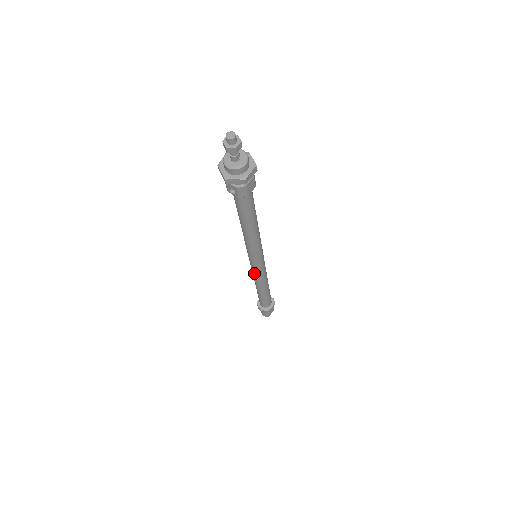
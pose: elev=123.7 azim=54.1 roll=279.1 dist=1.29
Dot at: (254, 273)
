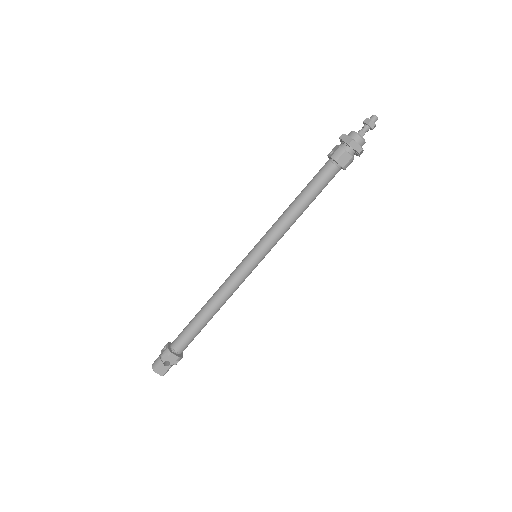
Dot at: (233, 273)
